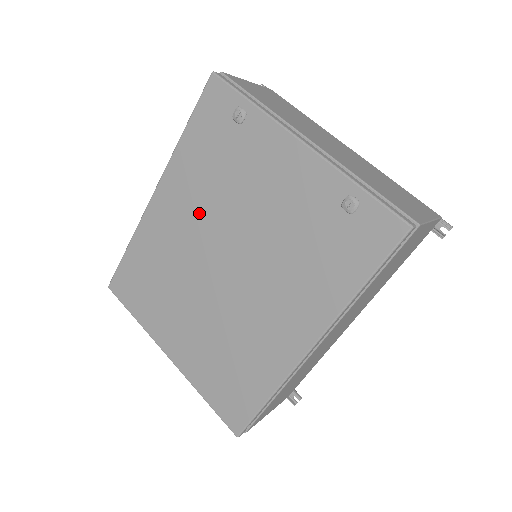
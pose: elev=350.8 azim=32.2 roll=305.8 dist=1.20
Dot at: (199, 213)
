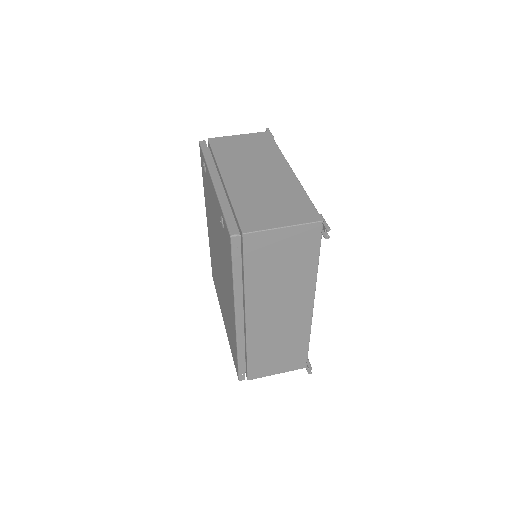
Dot at: occluded
